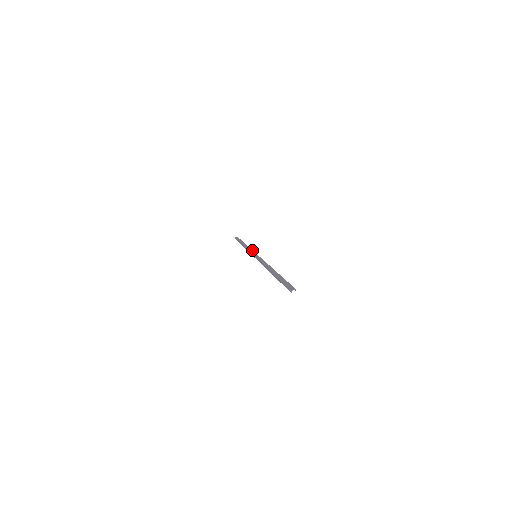
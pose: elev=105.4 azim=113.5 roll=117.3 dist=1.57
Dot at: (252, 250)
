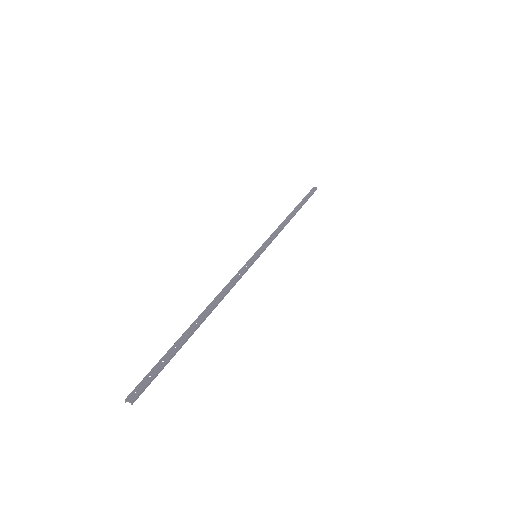
Dot at: (273, 238)
